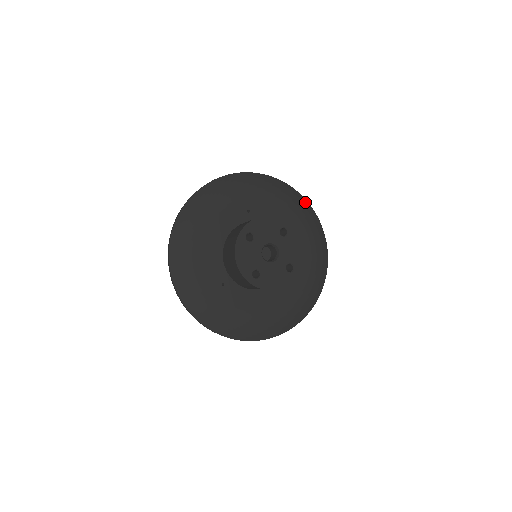
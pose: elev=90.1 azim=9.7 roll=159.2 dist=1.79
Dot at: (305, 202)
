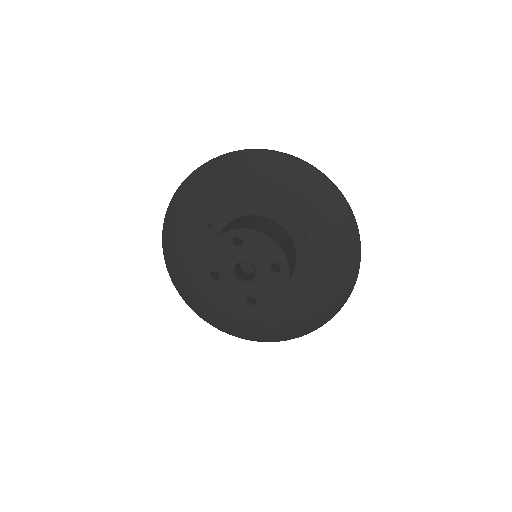
Dot at: (252, 154)
